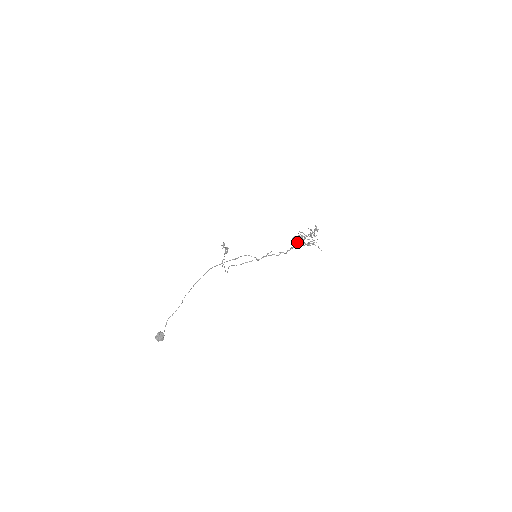
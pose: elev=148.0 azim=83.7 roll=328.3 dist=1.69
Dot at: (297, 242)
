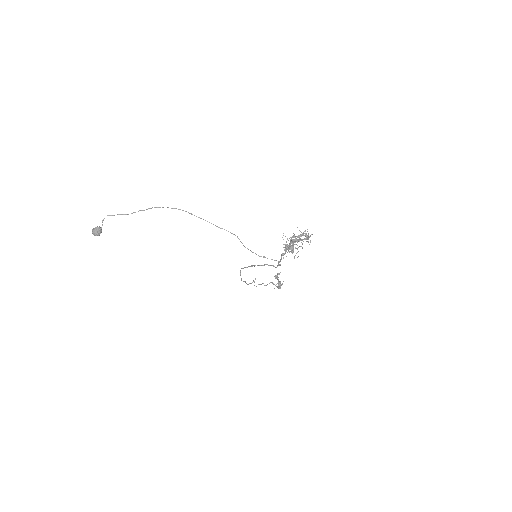
Dot at: occluded
